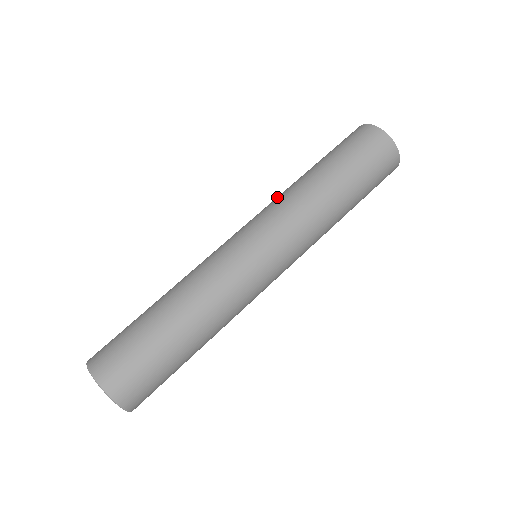
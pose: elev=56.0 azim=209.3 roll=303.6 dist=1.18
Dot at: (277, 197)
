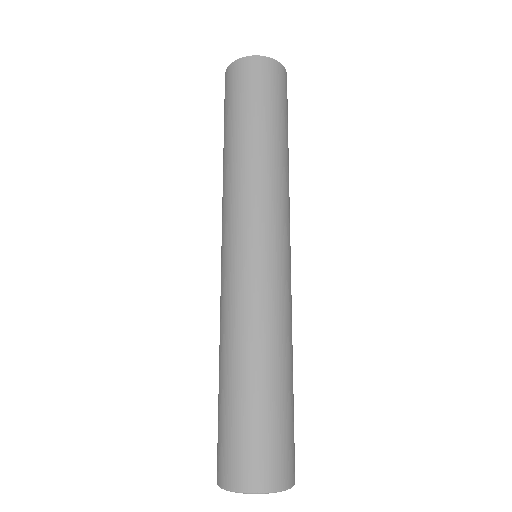
Dot at: (230, 187)
